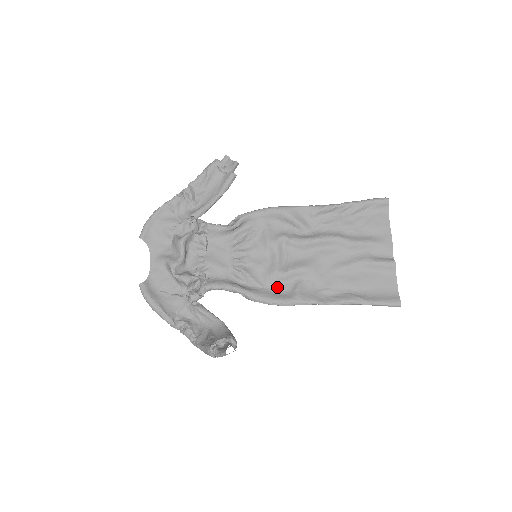
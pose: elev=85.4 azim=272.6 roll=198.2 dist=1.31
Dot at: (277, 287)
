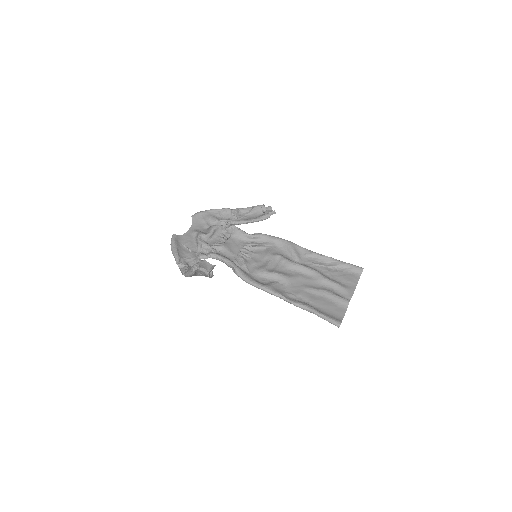
Dot at: (259, 278)
